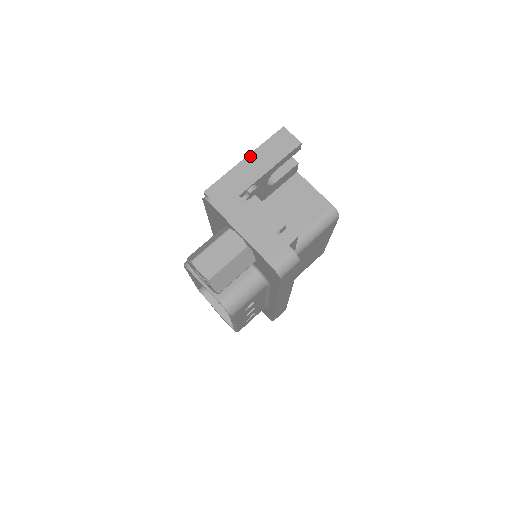
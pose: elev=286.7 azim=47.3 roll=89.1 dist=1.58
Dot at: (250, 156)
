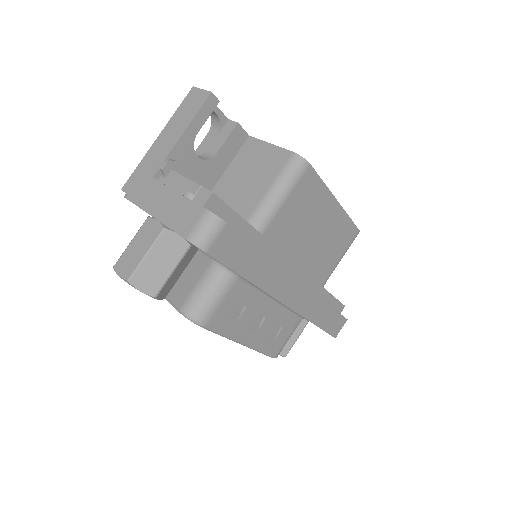
Dot at: (162, 133)
